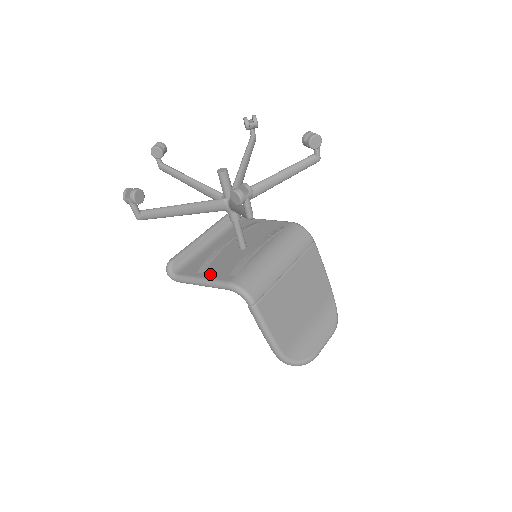
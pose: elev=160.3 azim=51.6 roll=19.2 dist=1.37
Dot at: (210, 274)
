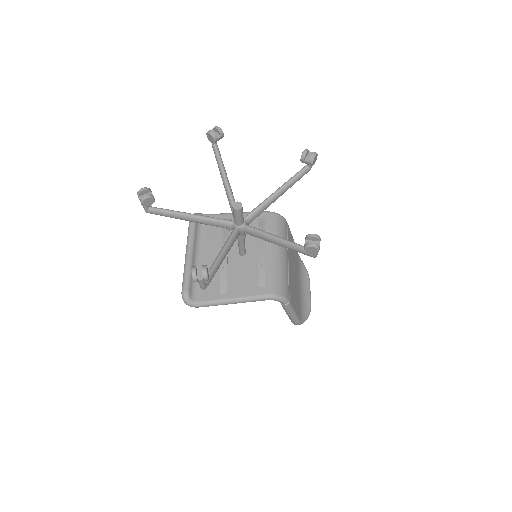
Dot at: (237, 292)
